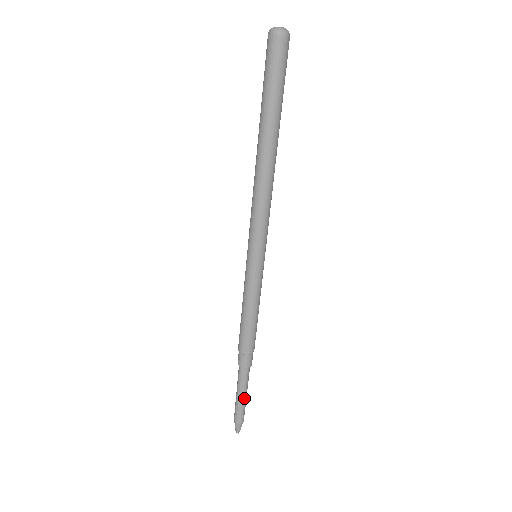
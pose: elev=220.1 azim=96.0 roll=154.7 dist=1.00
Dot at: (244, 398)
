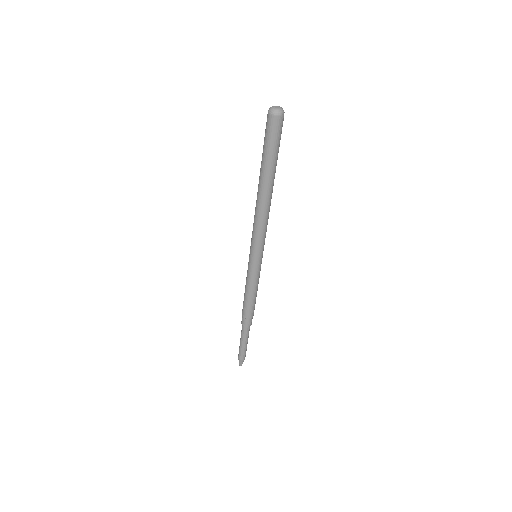
Dot at: (246, 345)
